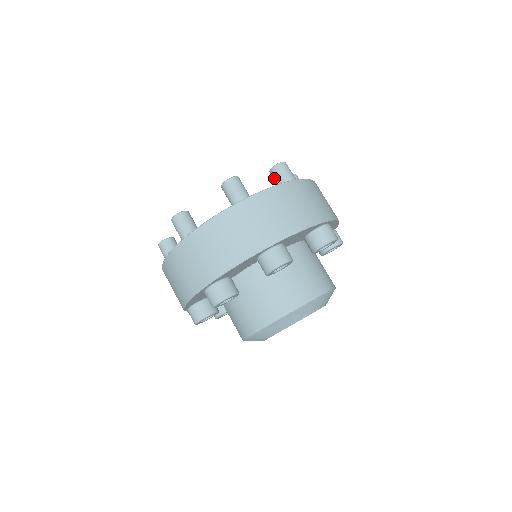
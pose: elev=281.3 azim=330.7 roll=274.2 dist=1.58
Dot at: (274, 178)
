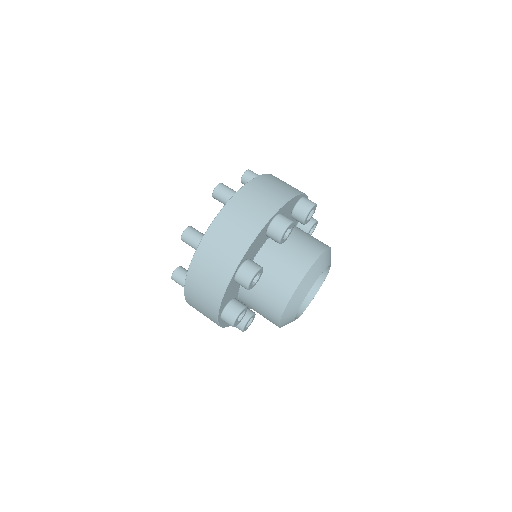
Dot at: occluded
